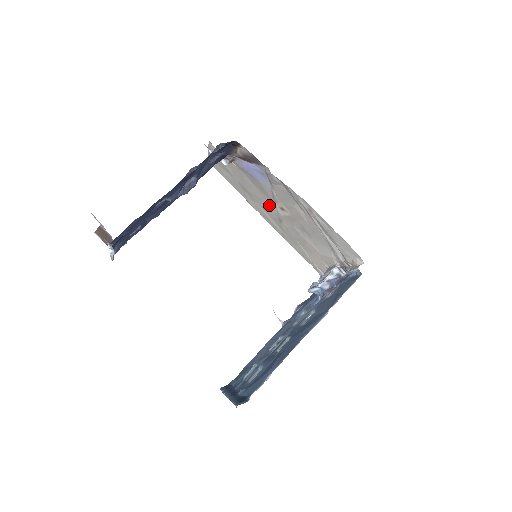
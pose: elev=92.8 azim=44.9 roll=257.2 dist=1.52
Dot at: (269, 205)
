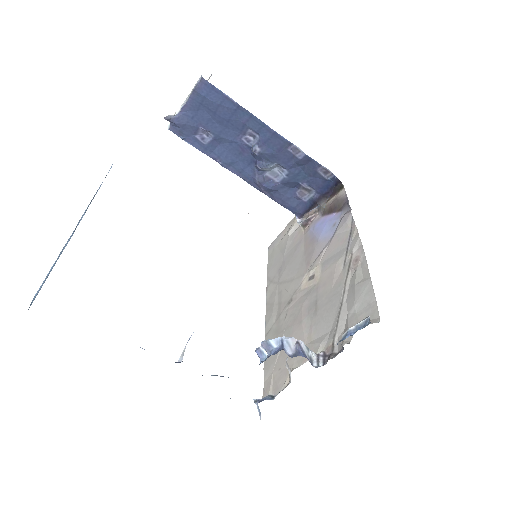
Dot at: (296, 279)
